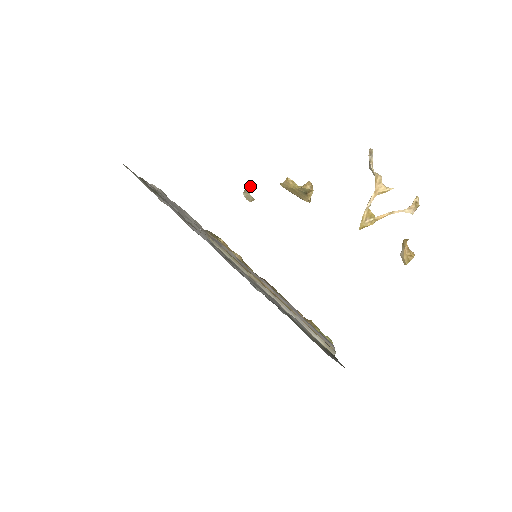
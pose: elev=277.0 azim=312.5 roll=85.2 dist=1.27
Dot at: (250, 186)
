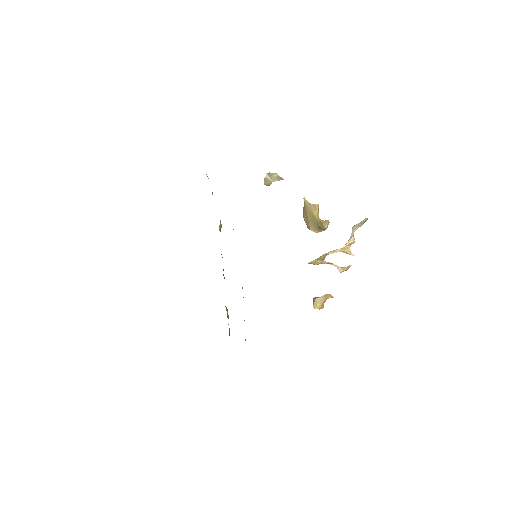
Dot at: (282, 179)
